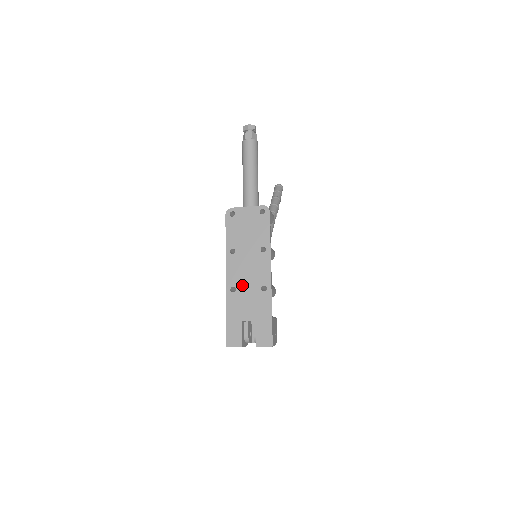
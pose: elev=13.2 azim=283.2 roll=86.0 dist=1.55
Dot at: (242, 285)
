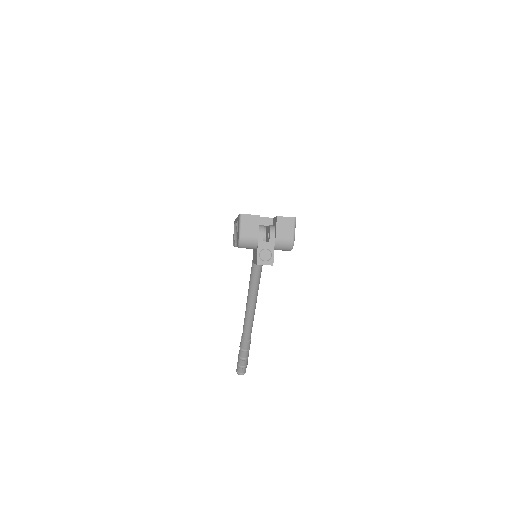
Dot at: occluded
